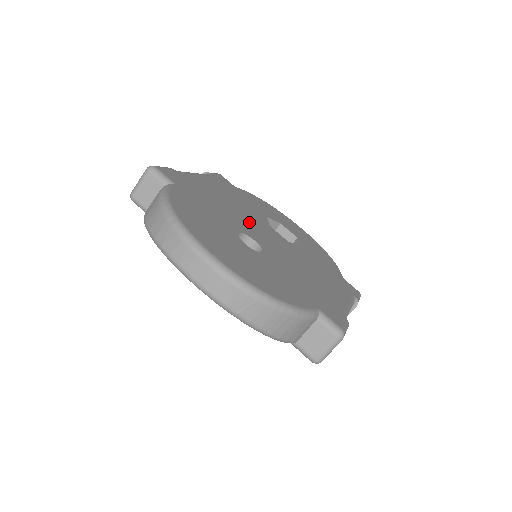
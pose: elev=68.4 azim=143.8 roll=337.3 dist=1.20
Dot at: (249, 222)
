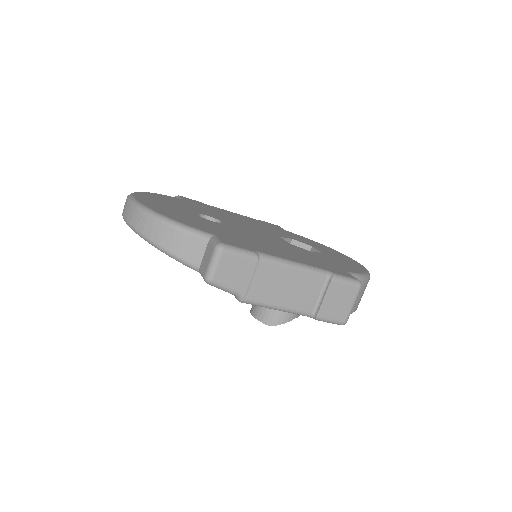
Dot at: (244, 225)
